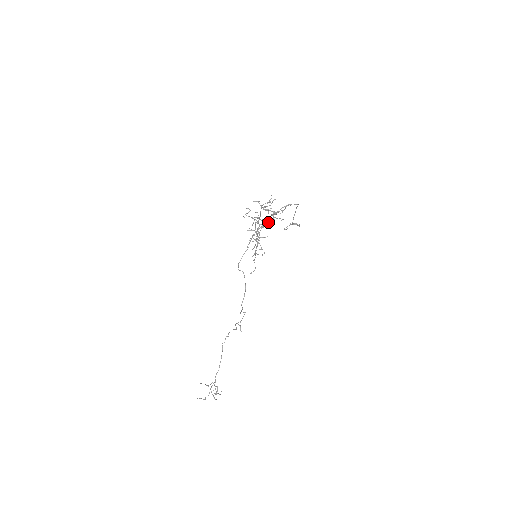
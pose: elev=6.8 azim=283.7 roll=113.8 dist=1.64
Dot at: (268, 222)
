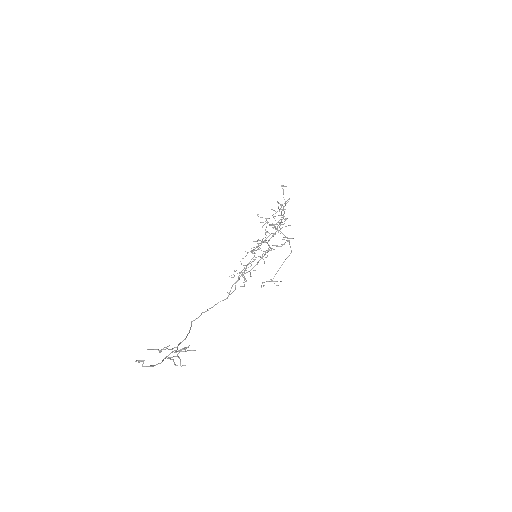
Dot at: (286, 219)
